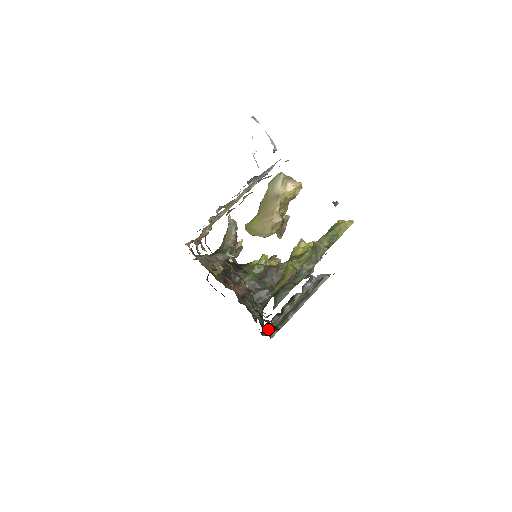
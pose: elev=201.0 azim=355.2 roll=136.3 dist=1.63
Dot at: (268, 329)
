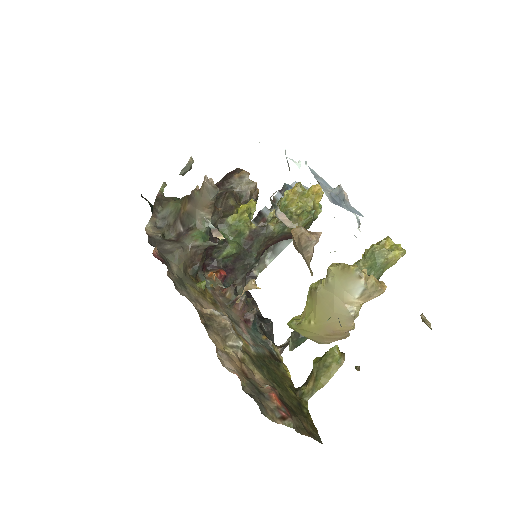
Dot at: occluded
